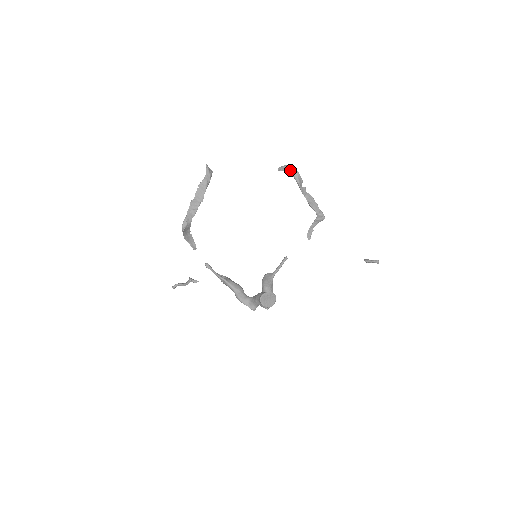
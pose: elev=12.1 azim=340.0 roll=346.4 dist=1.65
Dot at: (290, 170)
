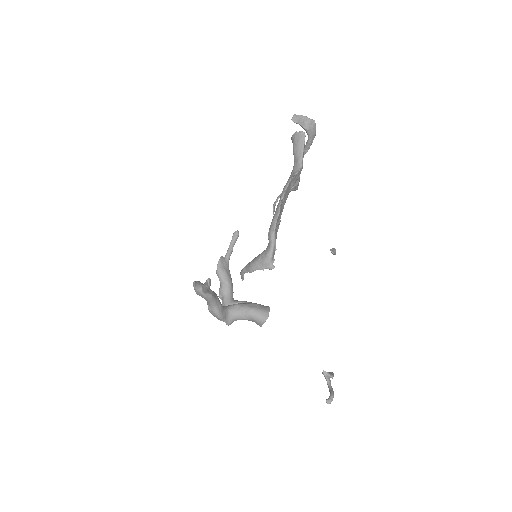
Dot at: (311, 129)
